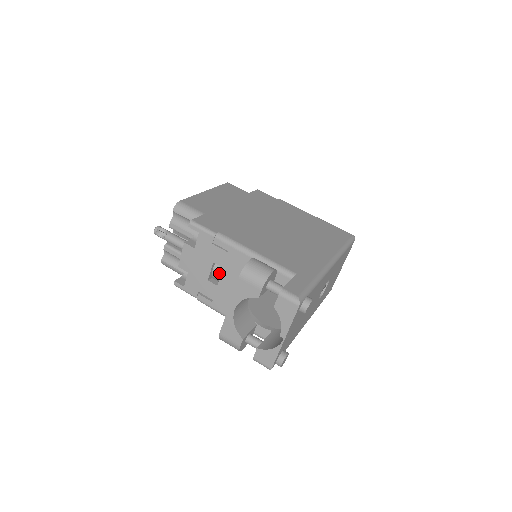
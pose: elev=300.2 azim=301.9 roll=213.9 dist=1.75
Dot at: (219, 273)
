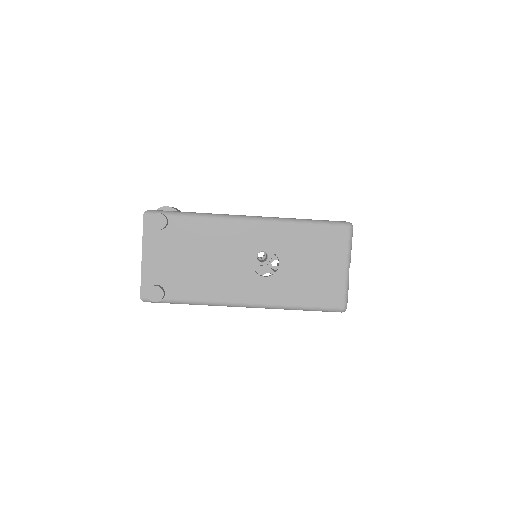
Dot at: occluded
